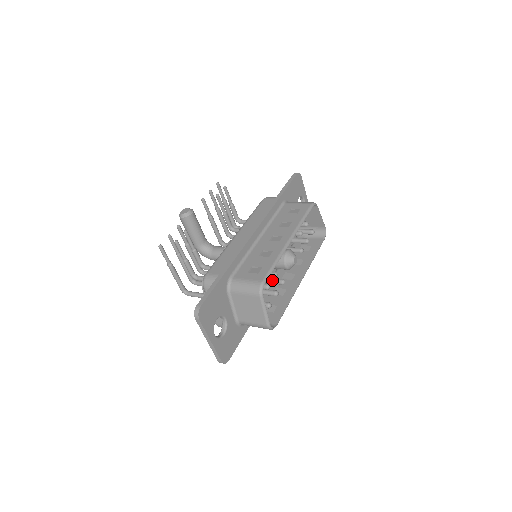
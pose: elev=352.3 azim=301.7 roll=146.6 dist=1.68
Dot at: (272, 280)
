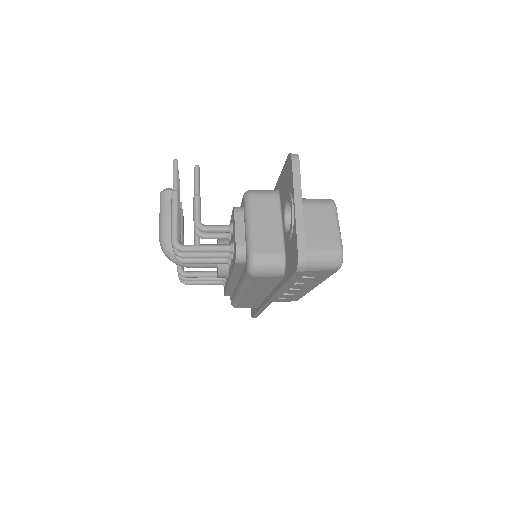
Dot at: occluded
